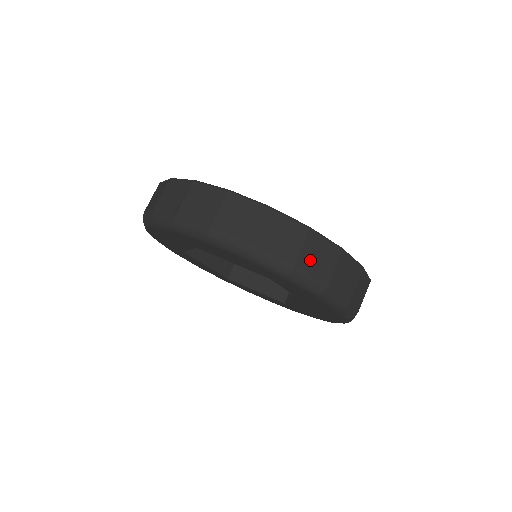
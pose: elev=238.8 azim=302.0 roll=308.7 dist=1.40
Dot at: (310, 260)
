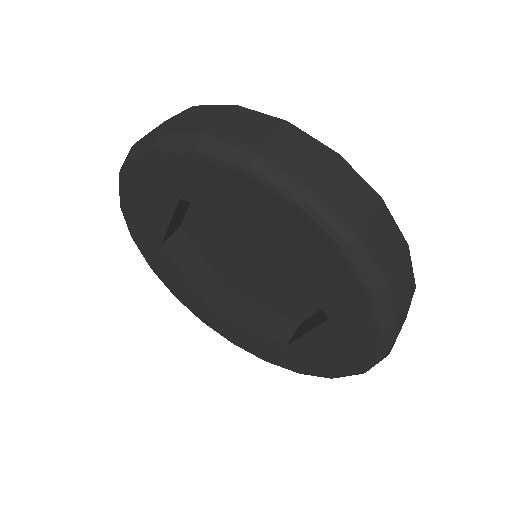
Dot at: (337, 190)
